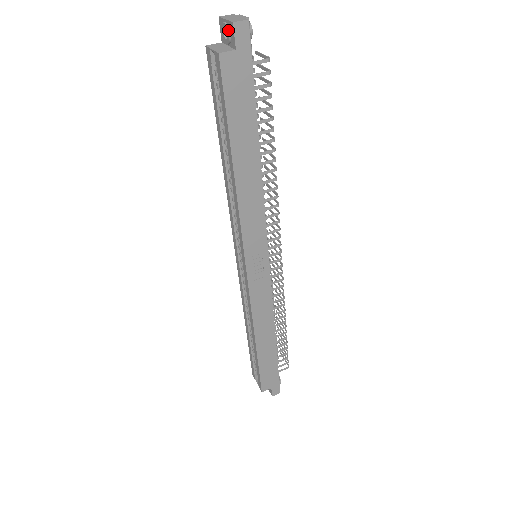
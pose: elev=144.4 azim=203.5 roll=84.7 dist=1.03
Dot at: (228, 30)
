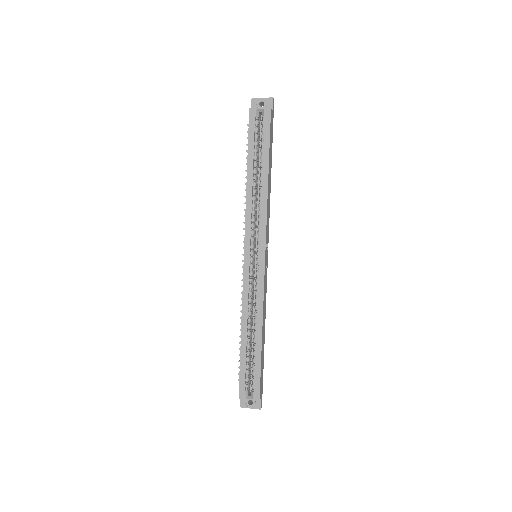
Dot at: (267, 102)
